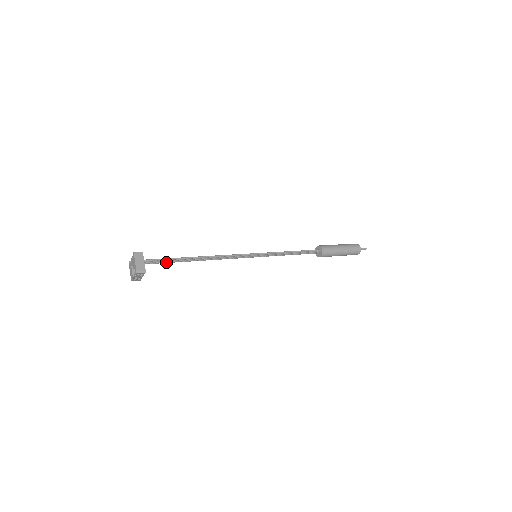
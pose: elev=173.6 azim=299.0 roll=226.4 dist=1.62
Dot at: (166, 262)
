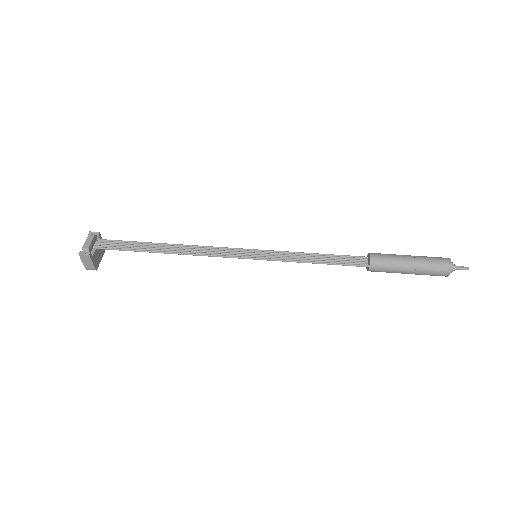
Dot at: (132, 243)
